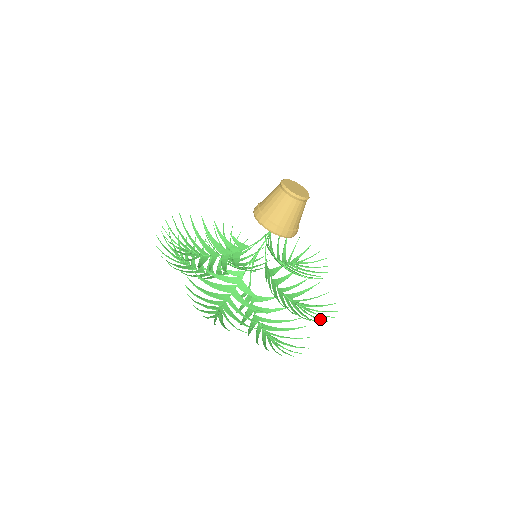
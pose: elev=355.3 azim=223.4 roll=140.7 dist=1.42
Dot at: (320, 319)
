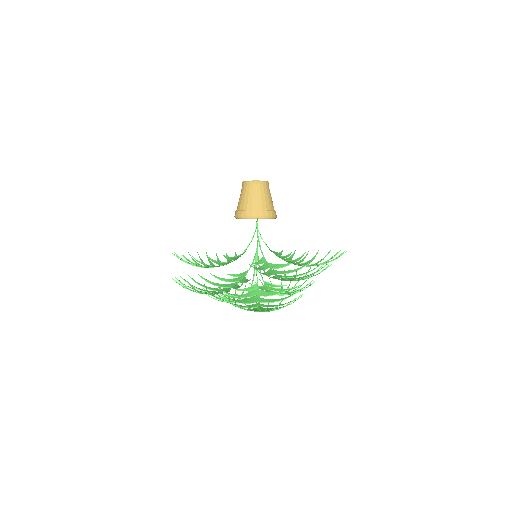
Dot at: (296, 272)
